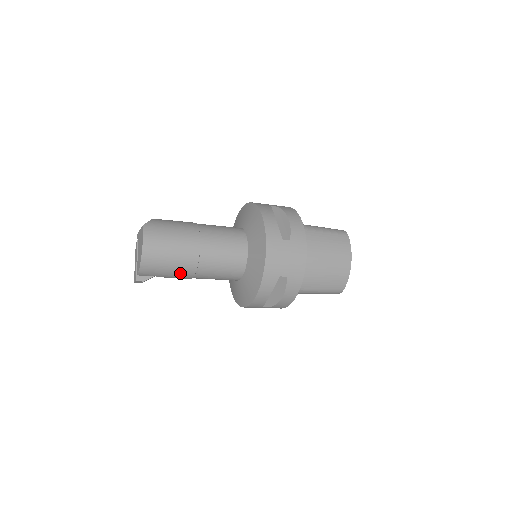
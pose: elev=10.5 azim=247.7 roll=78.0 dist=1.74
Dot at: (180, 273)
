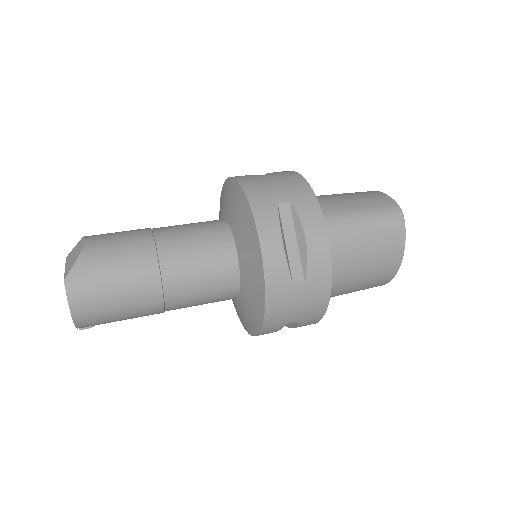
Dot at: occluded
